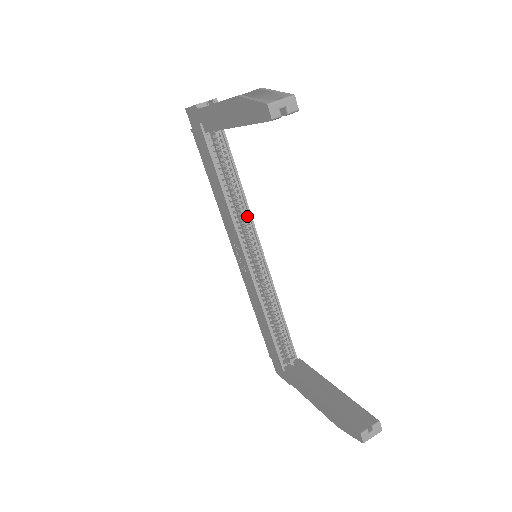
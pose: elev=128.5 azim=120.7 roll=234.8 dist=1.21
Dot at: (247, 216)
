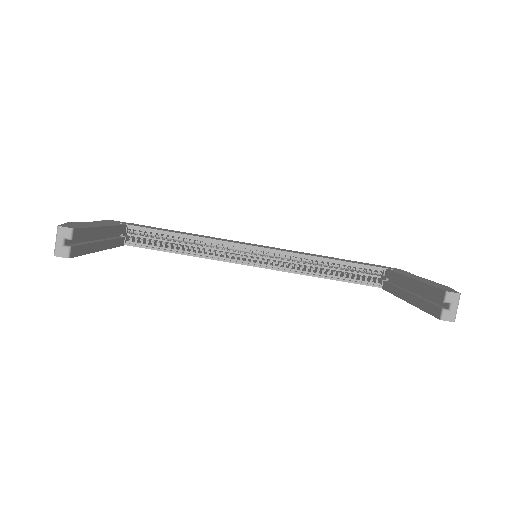
Dot at: (217, 243)
